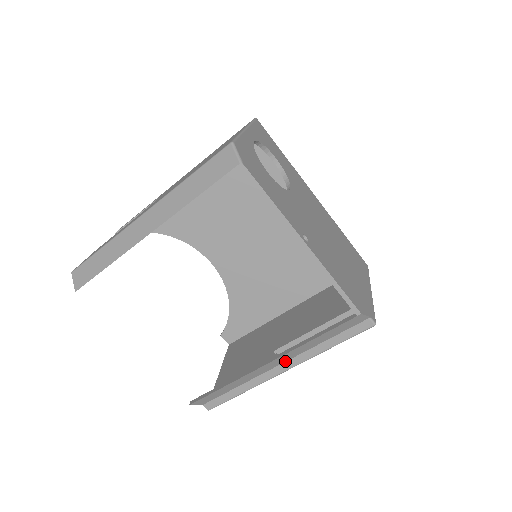
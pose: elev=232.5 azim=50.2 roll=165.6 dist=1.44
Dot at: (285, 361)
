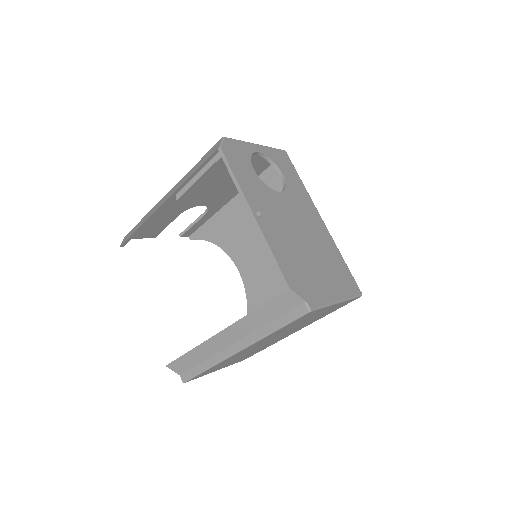
Dot at: (240, 339)
